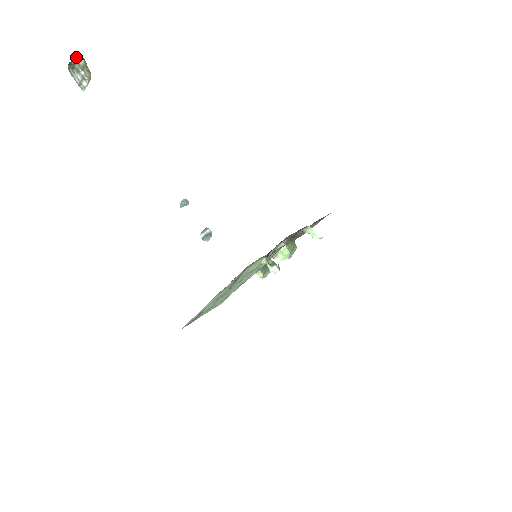
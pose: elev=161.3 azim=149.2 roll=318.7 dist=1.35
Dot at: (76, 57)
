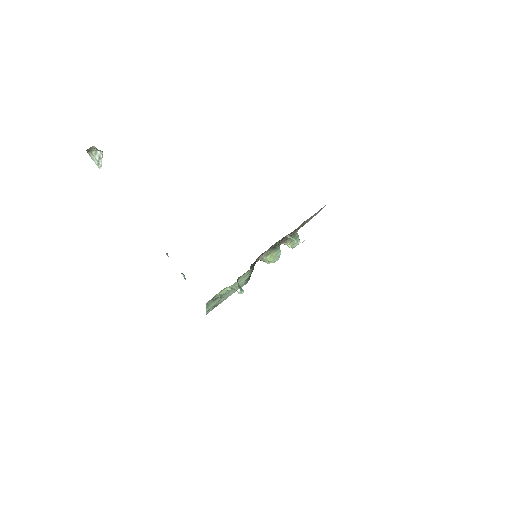
Dot at: occluded
